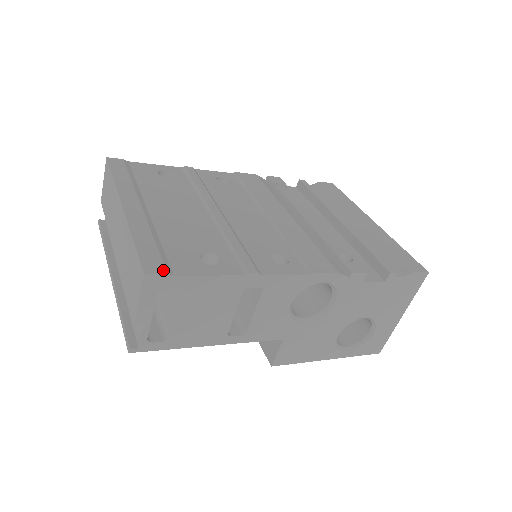
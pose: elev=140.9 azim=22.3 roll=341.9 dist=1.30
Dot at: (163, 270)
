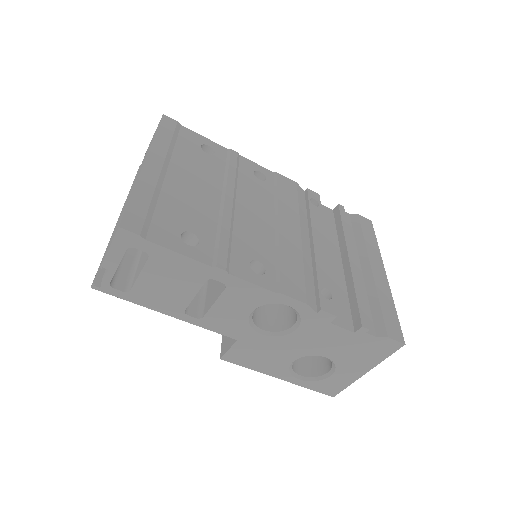
Dot at: (138, 230)
